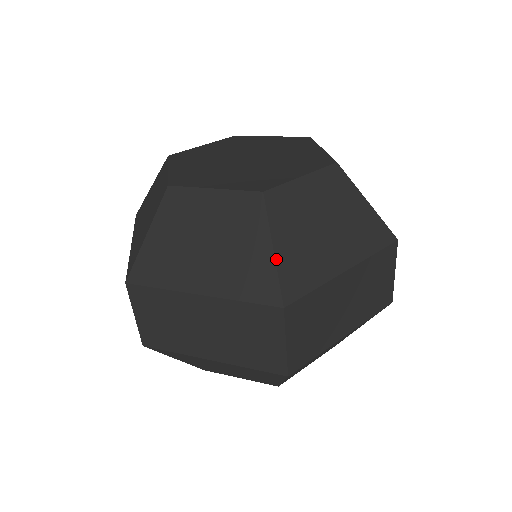
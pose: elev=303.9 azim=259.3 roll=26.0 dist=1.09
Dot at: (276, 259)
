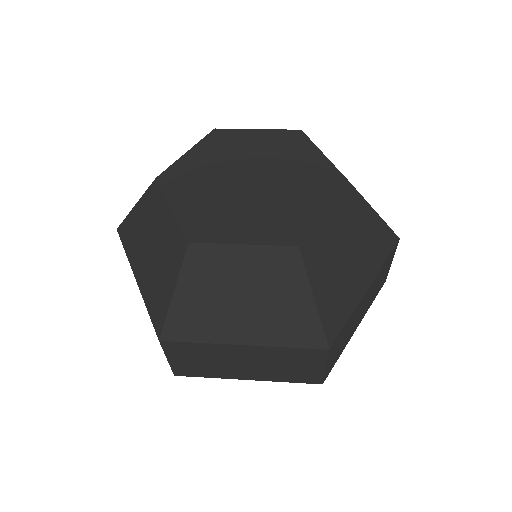
Dot at: (172, 302)
